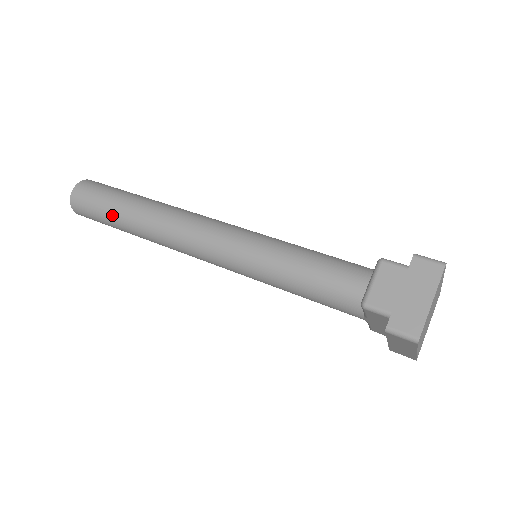
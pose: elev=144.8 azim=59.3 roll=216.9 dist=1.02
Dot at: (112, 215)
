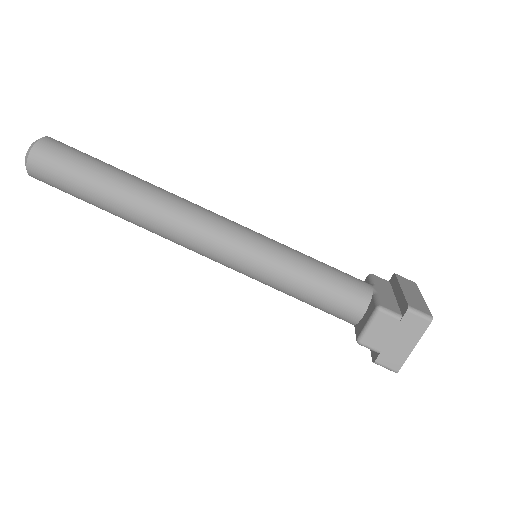
Dot at: (89, 200)
